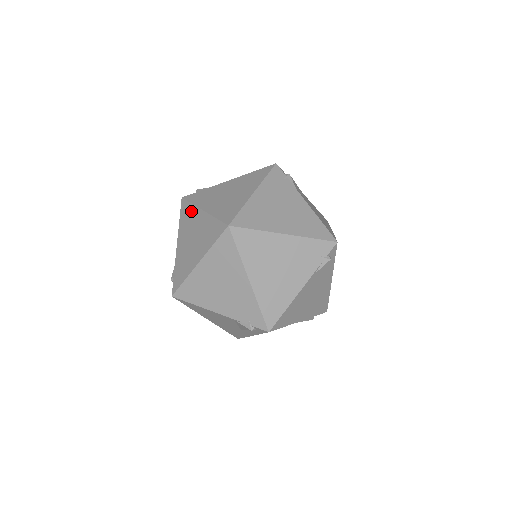
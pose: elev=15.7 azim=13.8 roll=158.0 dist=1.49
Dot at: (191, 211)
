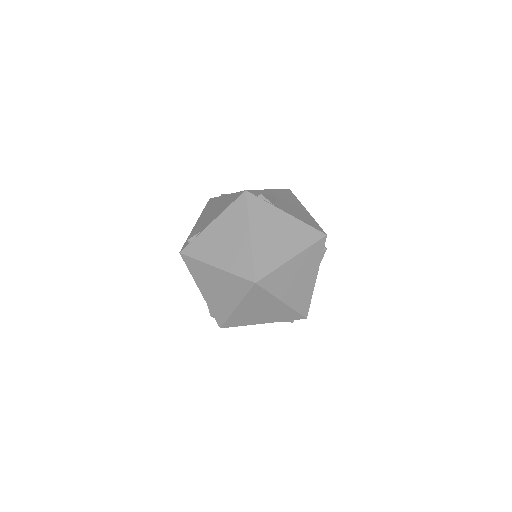
Dot at: (201, 266)
